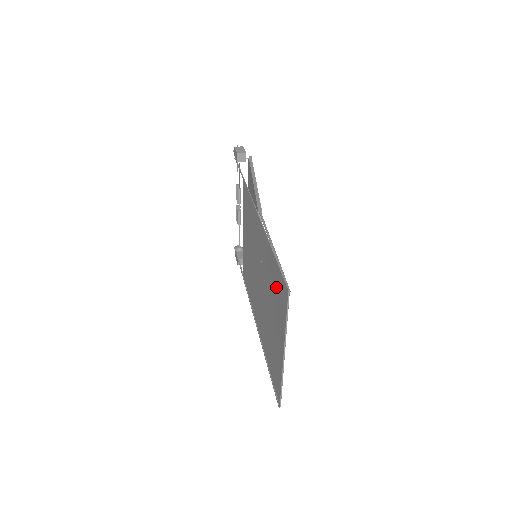
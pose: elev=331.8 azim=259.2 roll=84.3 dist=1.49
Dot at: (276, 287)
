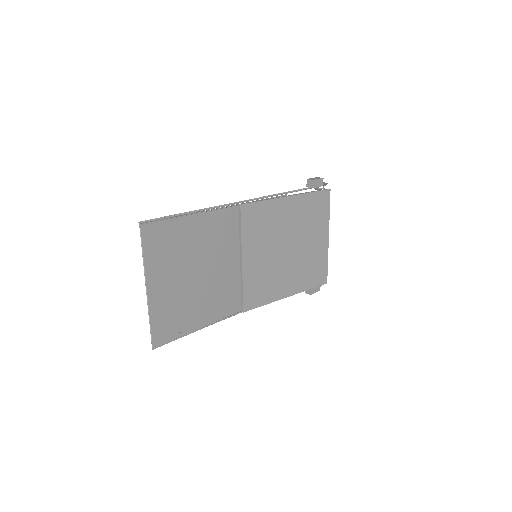
Dot at: (172, 239)
